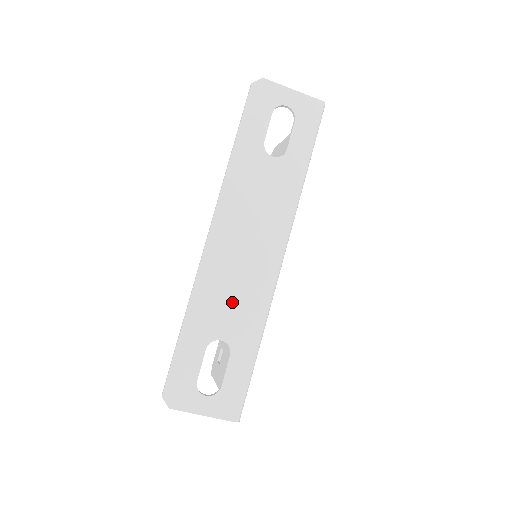
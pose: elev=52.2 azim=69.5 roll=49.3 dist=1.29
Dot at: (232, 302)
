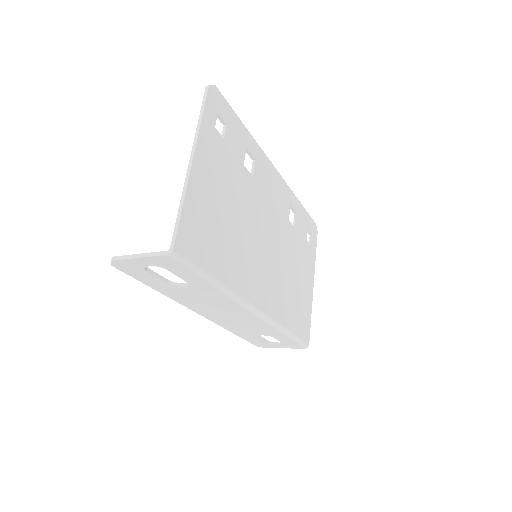
Dot at: (250, 327)
